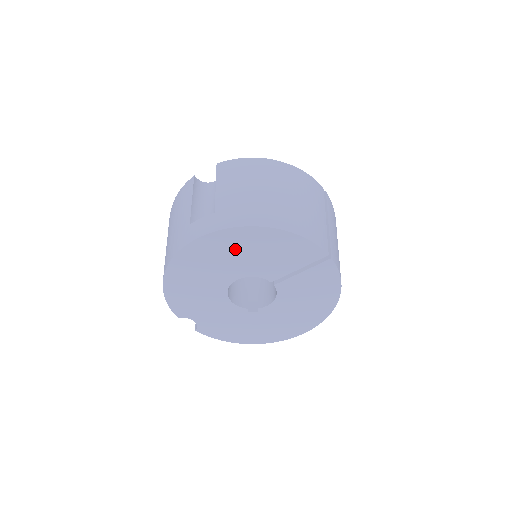
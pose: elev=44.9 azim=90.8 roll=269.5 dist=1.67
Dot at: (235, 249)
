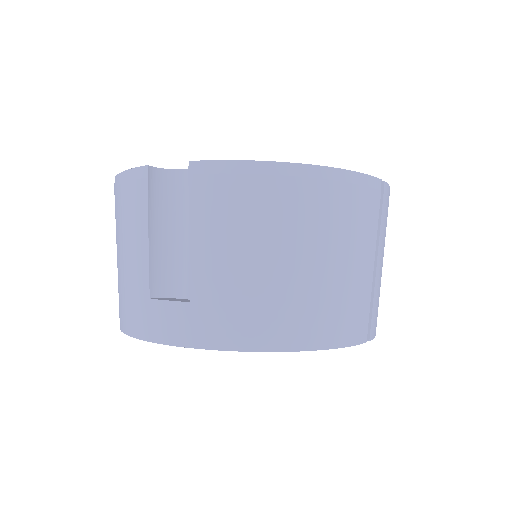
Dot at: occluded
